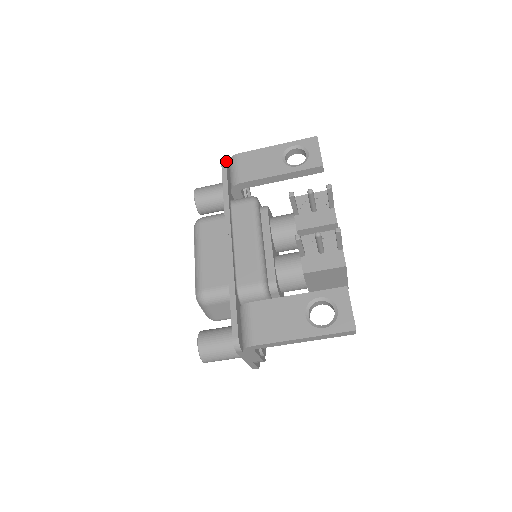
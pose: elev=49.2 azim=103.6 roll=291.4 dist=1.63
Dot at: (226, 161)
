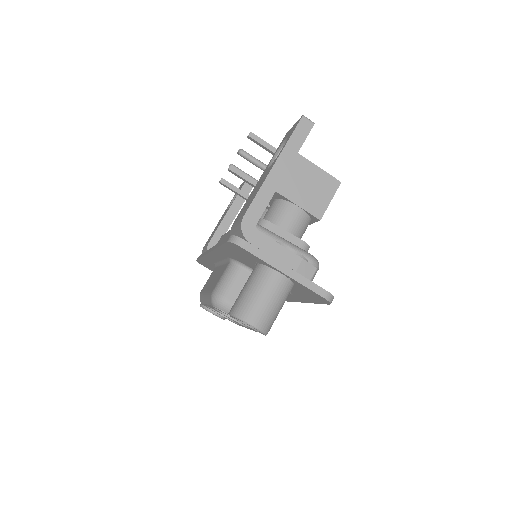
Dot at: occluded
